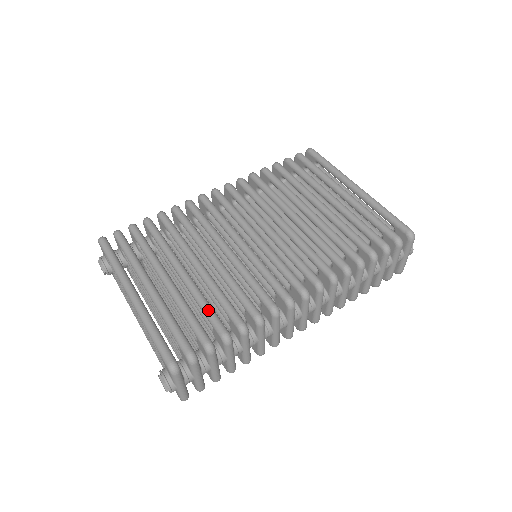
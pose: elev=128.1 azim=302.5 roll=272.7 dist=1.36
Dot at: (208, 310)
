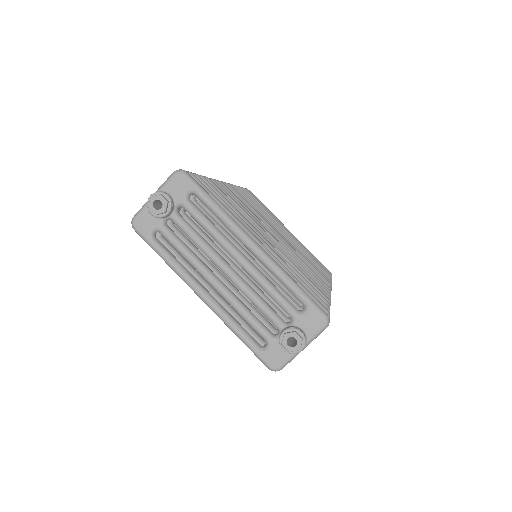
Dot at: occluded
